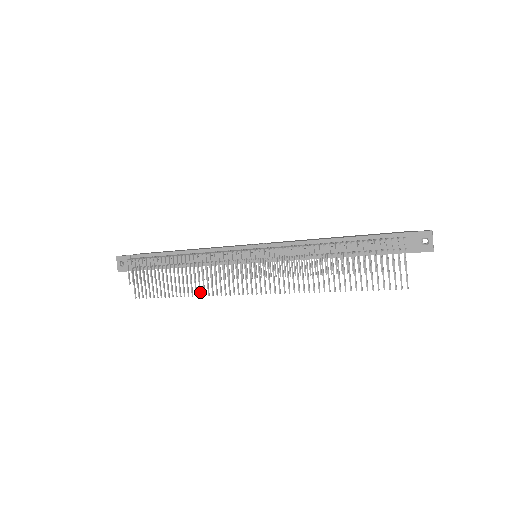
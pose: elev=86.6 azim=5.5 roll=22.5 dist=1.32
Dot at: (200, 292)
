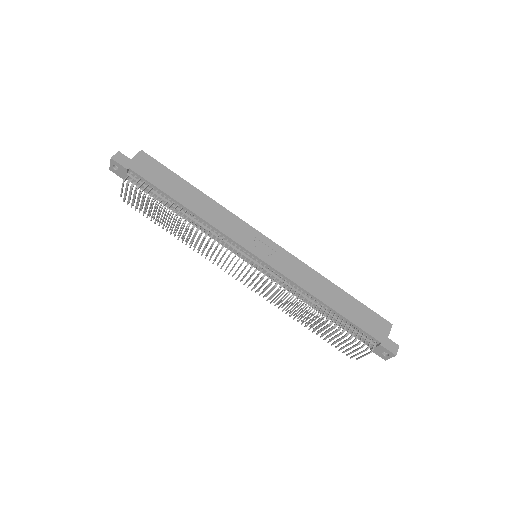
Dot at: occluded
